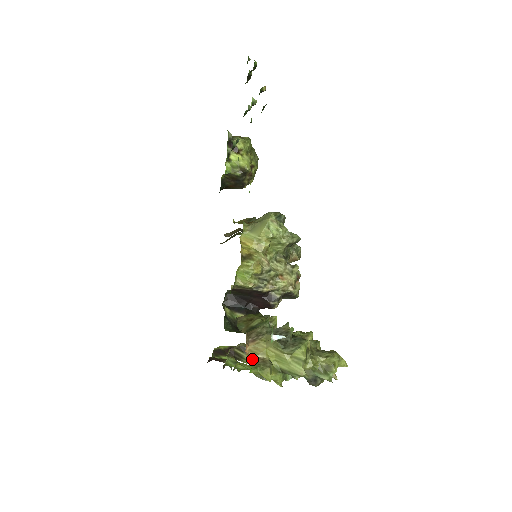
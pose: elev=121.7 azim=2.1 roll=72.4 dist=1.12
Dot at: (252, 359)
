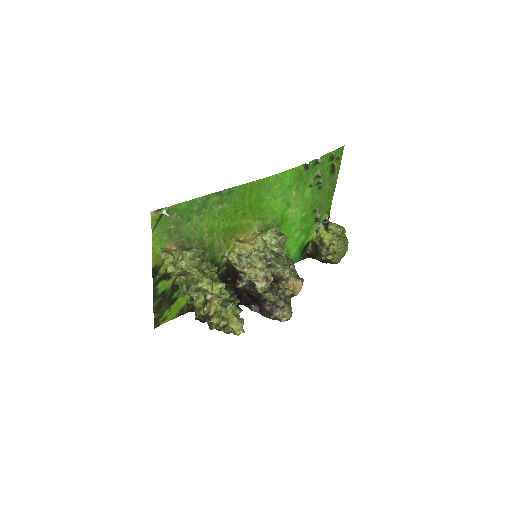
Dot at: (168, 250)
